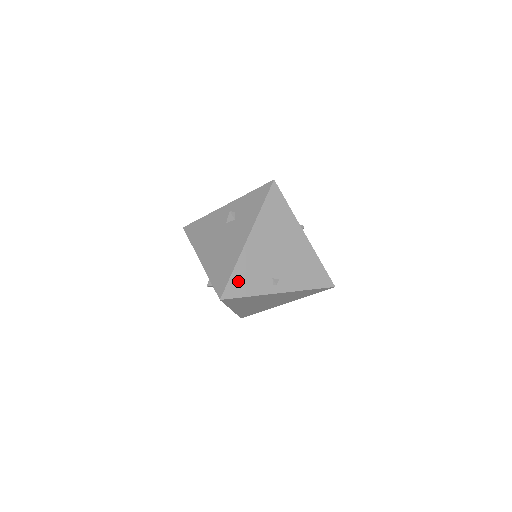
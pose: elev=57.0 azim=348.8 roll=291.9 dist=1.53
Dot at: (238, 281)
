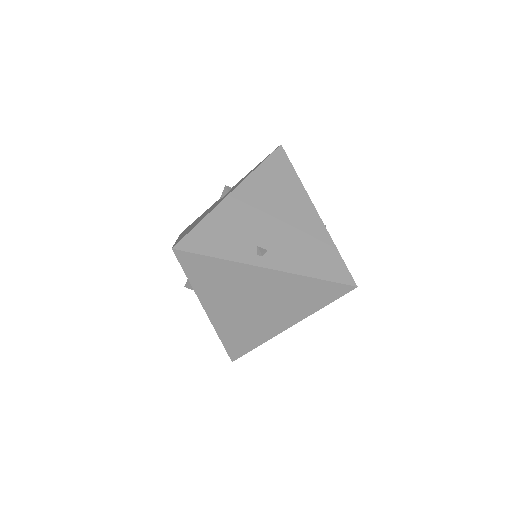
Dot at: (205, 234)
